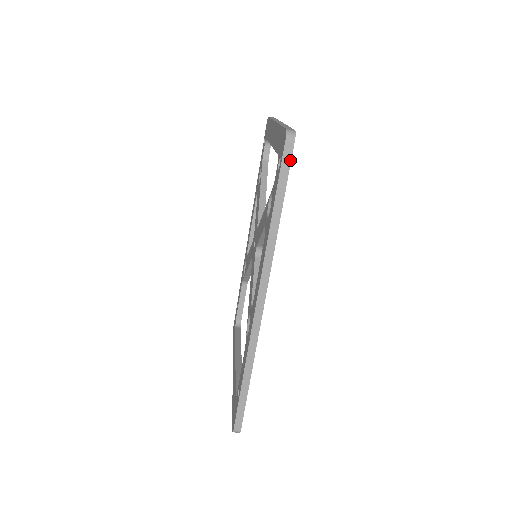
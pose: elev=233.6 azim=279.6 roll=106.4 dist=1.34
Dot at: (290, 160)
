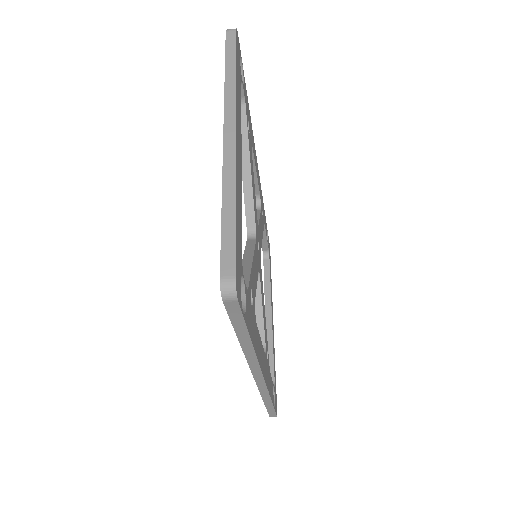
Dot at: (240, 312)
